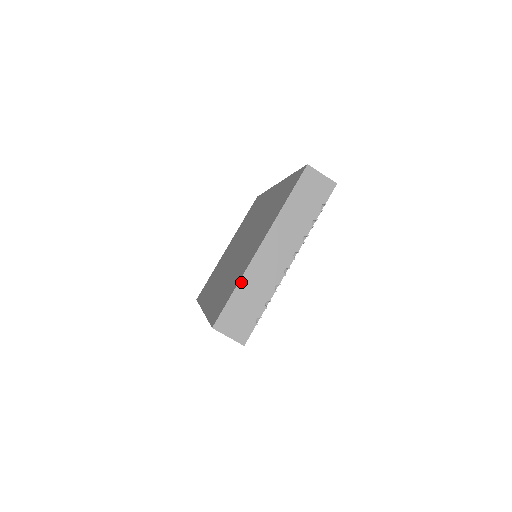
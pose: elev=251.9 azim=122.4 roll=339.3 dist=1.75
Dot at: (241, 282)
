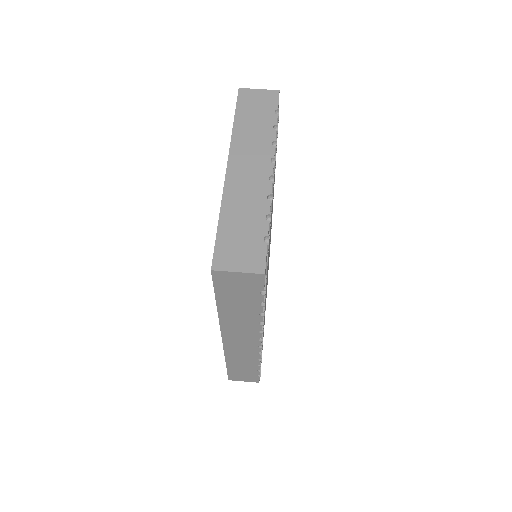
Dot at: (223, 209)
